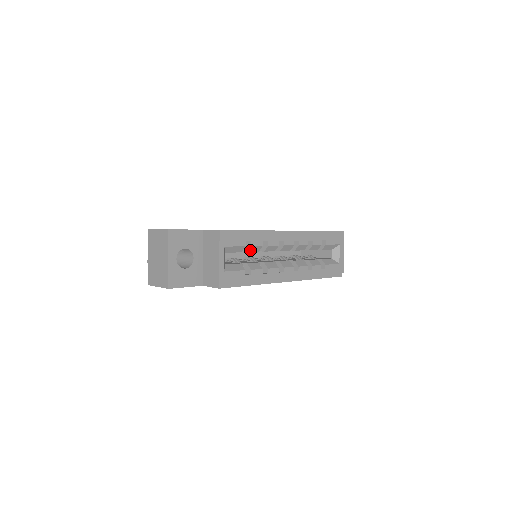
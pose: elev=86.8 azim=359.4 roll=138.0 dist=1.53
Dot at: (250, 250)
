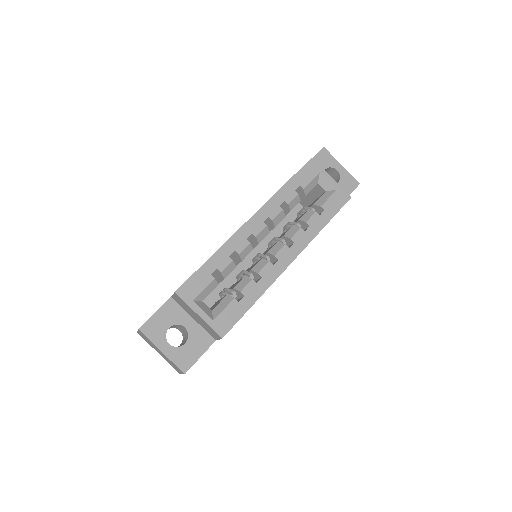
Dot at: (225, 275)
